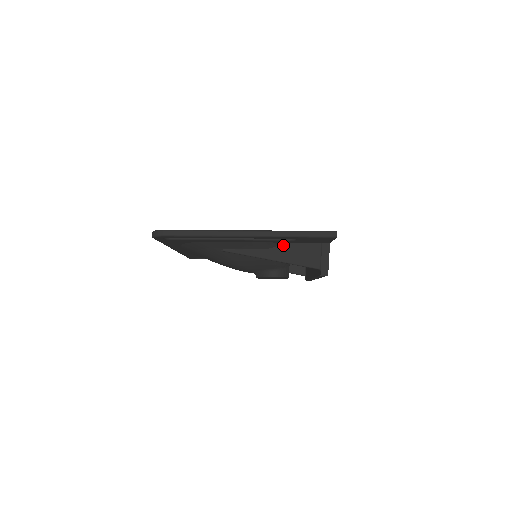
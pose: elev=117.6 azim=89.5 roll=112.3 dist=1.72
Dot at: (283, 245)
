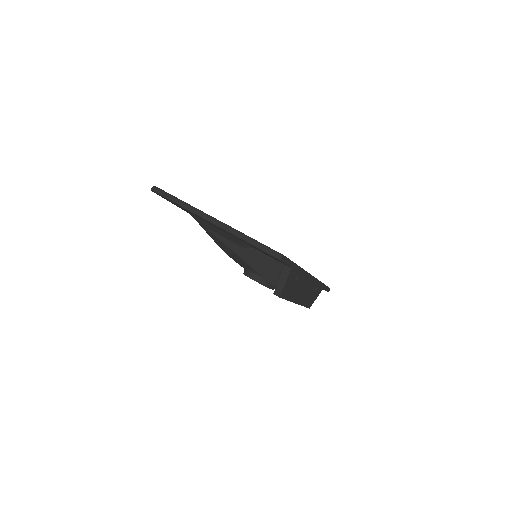
Dot at: (255, 250)
